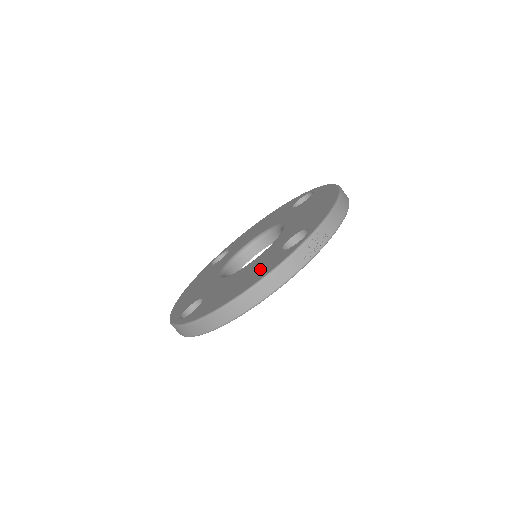
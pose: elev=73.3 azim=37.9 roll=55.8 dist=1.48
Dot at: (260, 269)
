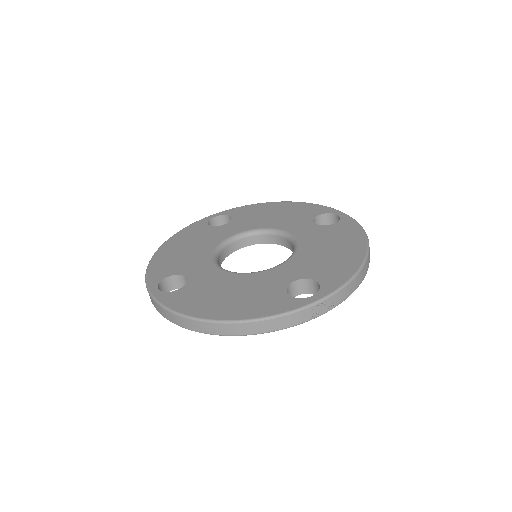
Dot at: (257, 299)
